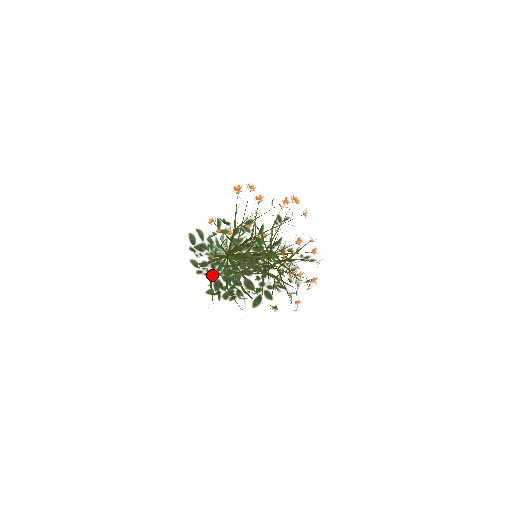
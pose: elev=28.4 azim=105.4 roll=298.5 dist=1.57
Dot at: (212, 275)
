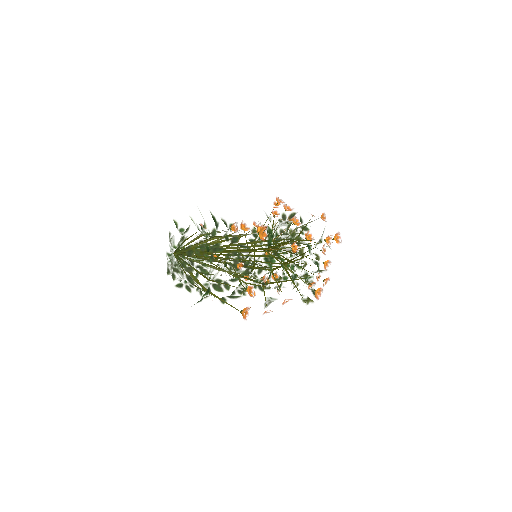
Dot at: (184, 278)
